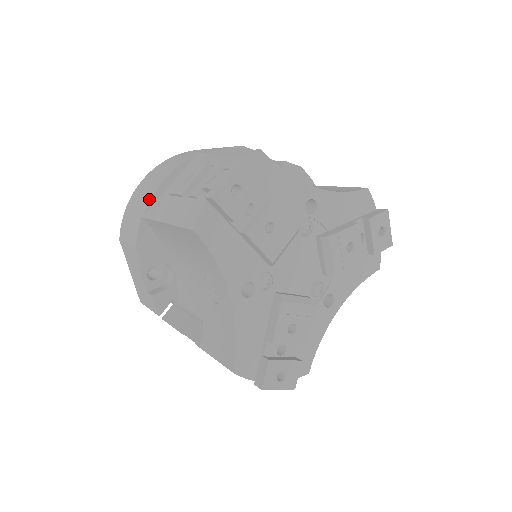
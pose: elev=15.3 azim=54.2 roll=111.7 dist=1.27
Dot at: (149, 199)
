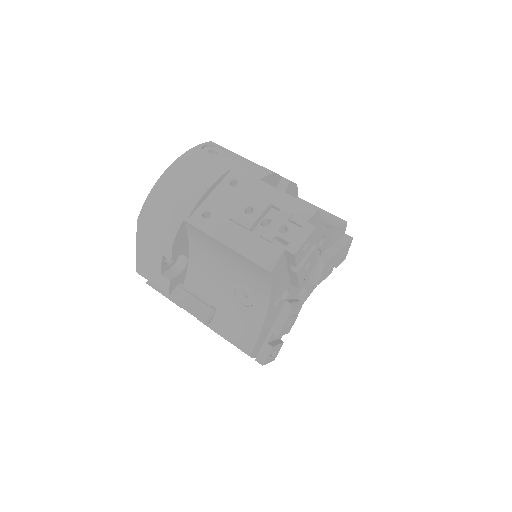
Dot at: (193, 205)
